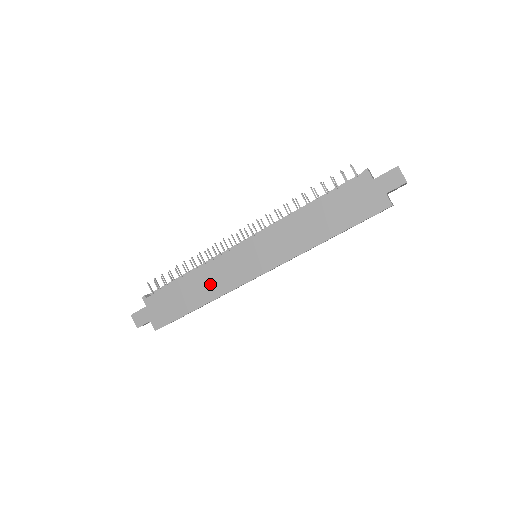
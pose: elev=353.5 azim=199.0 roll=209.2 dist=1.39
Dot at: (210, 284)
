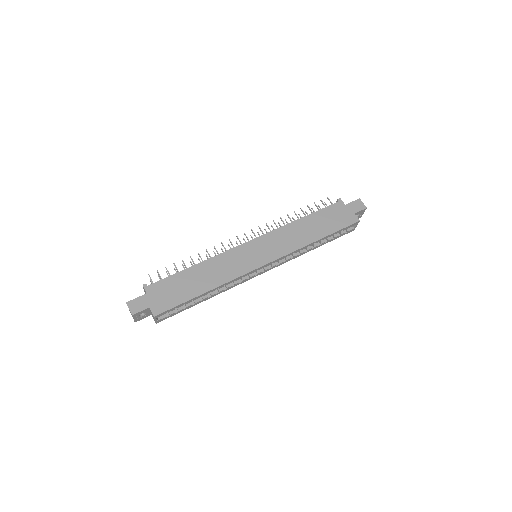
Dot at: (218, 272)
